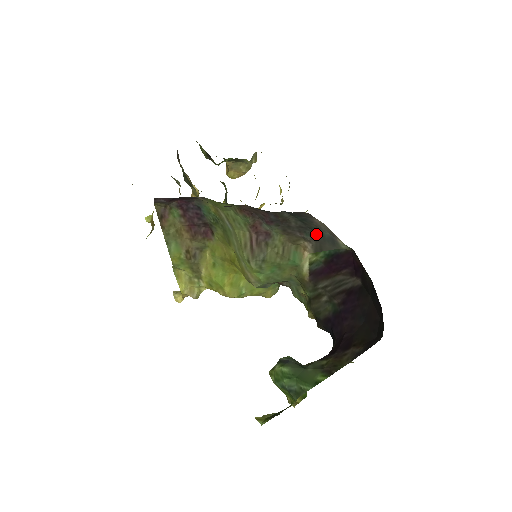
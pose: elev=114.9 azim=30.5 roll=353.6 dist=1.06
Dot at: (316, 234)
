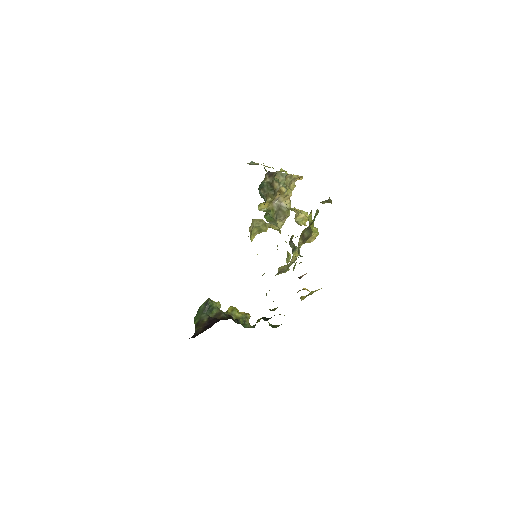
Dot at: occluded
